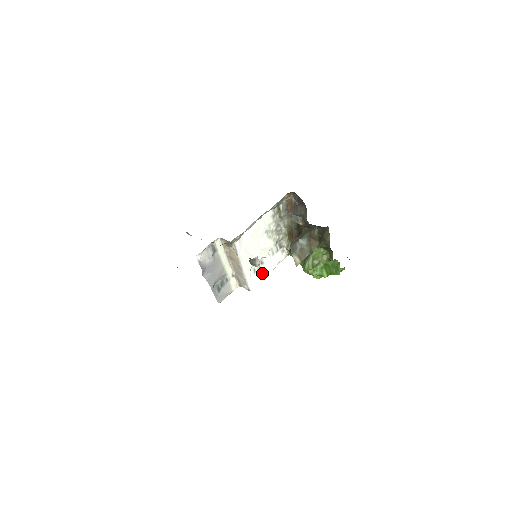
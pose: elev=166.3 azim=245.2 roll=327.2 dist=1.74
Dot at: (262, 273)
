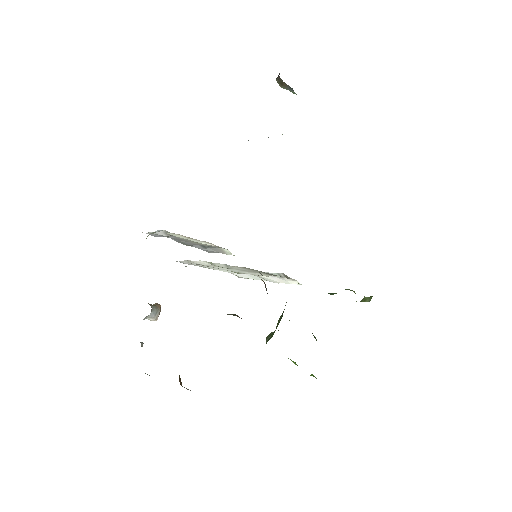
Dot at: (253, 276)
